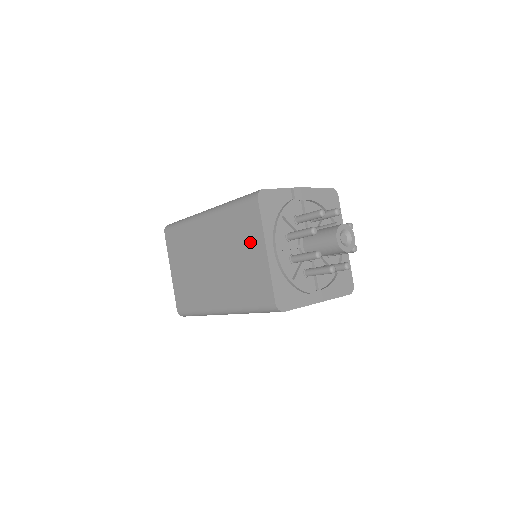
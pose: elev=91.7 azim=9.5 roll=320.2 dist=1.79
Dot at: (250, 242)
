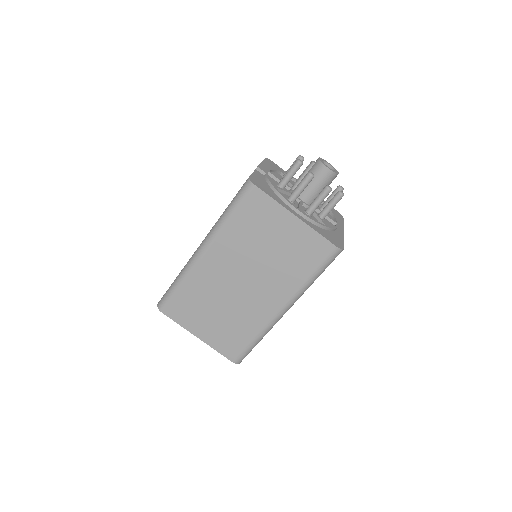
Dot at: (273, 225)
